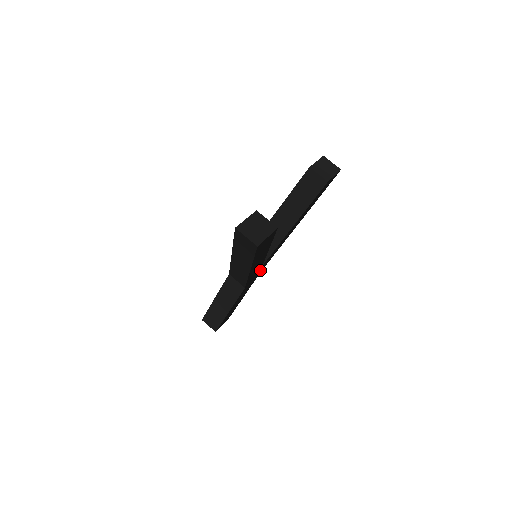
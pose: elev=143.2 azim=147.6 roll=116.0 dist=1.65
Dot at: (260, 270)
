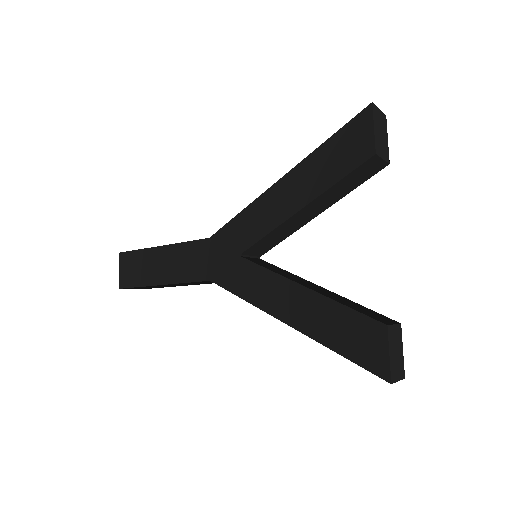
Dot at: occluded
